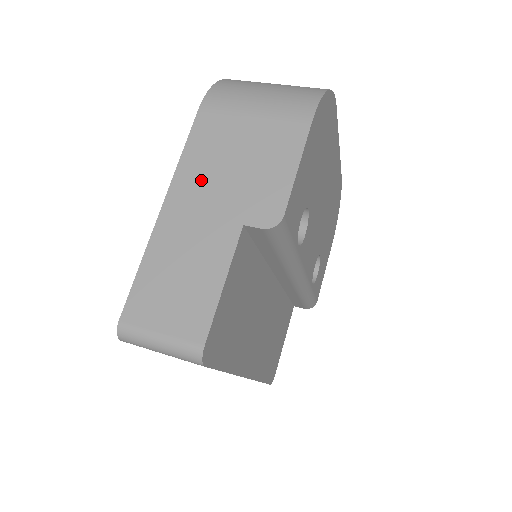
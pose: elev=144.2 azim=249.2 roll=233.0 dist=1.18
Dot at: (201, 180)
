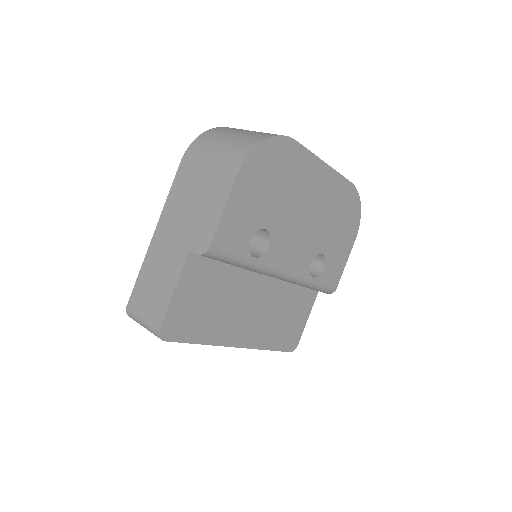
Dot at: (174, 216)
